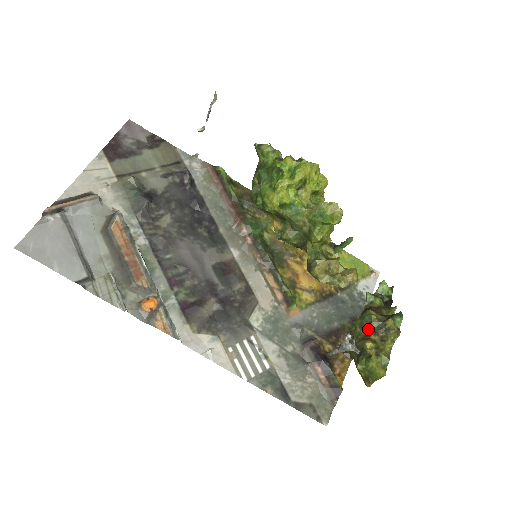
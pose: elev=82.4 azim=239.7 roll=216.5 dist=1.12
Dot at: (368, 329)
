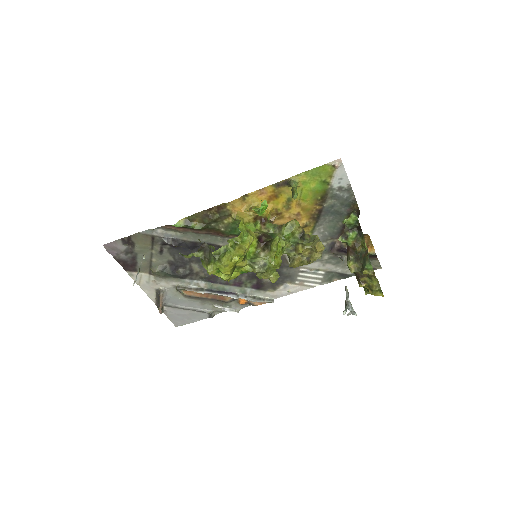
Dot at: (356, 274)
